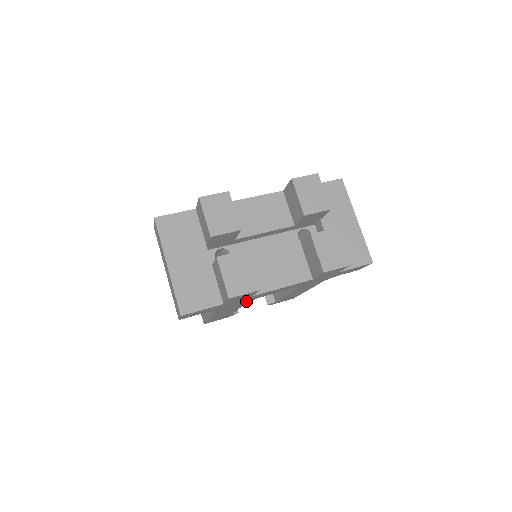
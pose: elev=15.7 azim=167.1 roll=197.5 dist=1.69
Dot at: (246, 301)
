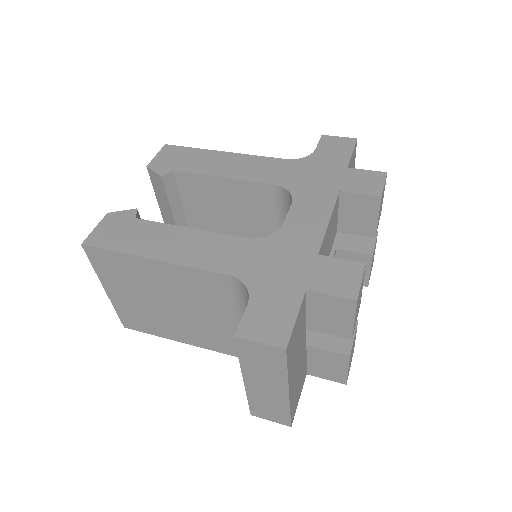
Dot at: occluded
